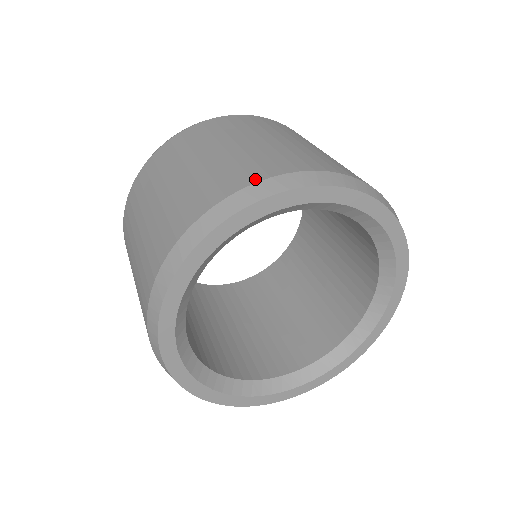
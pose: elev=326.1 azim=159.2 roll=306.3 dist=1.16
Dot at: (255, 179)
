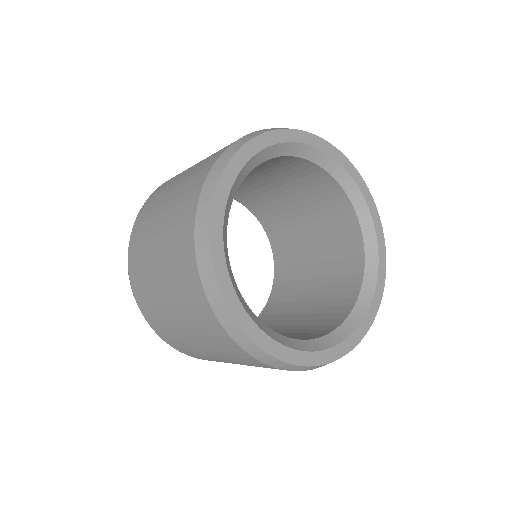
Dot at: occluded
